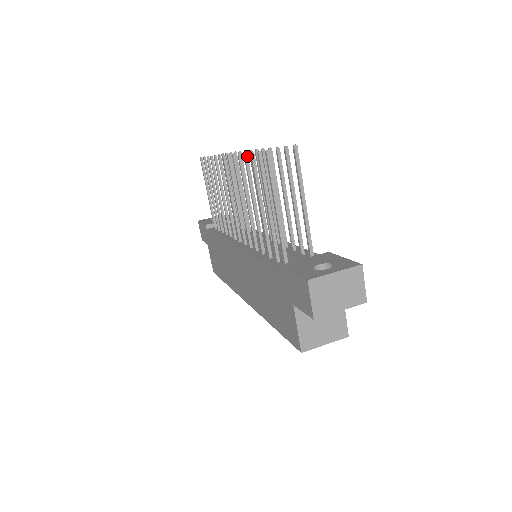
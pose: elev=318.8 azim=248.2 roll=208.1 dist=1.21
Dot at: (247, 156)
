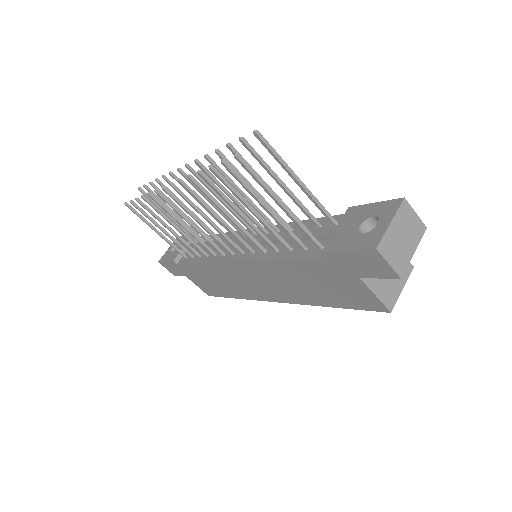
Dot at: (202, 173)
